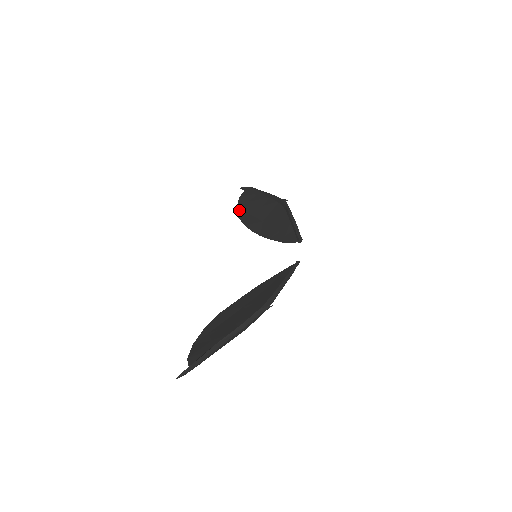
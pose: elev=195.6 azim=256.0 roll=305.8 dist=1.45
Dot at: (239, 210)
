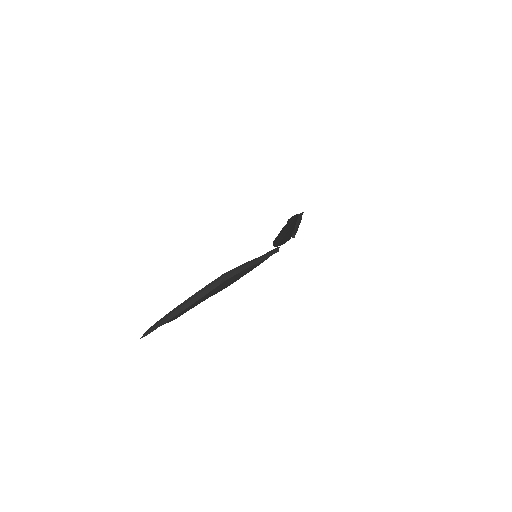
Dot at: occluded
